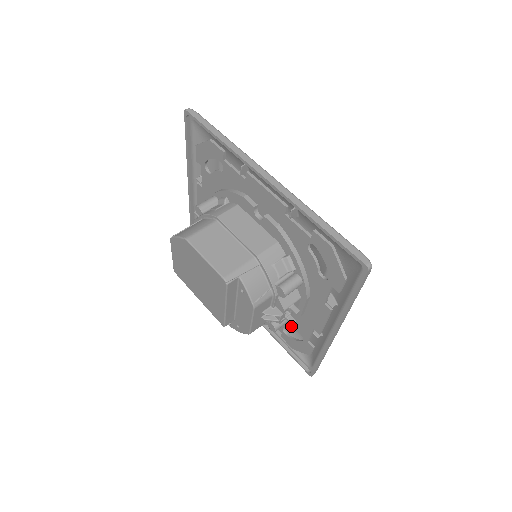
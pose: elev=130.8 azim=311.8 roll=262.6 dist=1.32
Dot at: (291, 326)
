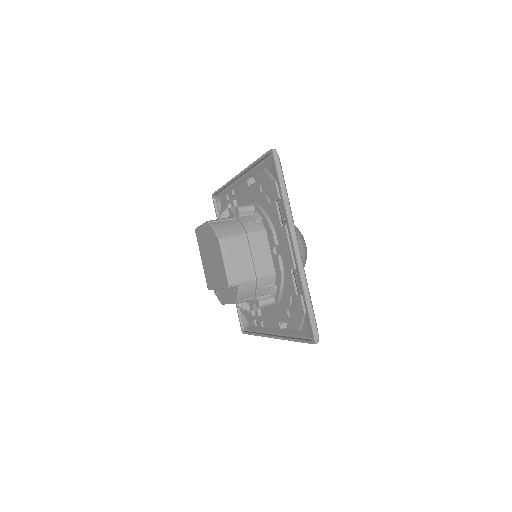
Dot at: occluded
